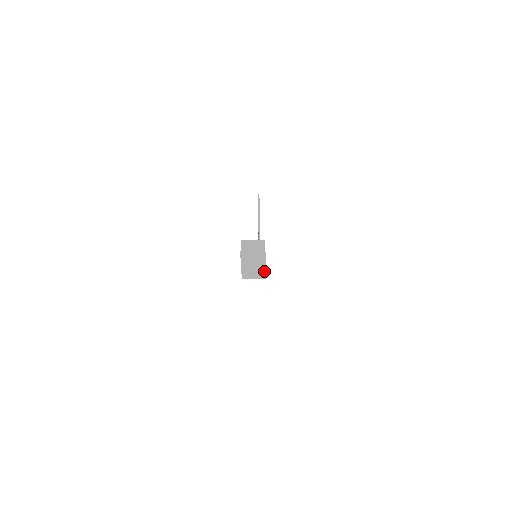
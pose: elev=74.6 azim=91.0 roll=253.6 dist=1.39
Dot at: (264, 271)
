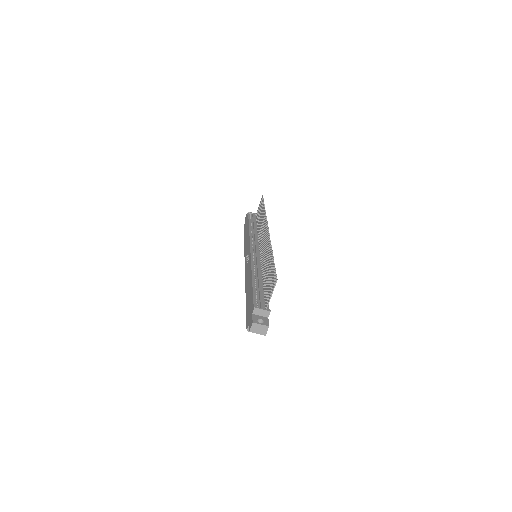
Dot at: occluded
